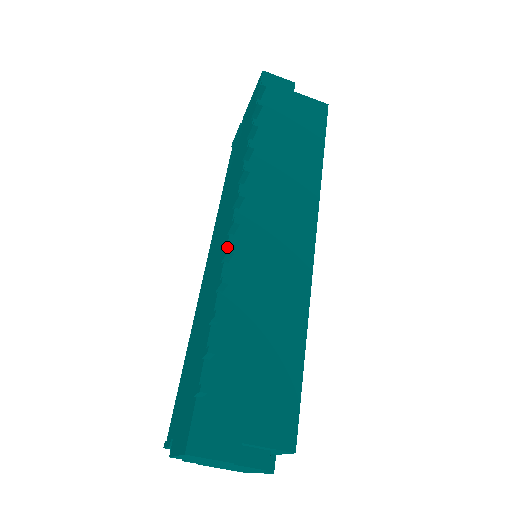
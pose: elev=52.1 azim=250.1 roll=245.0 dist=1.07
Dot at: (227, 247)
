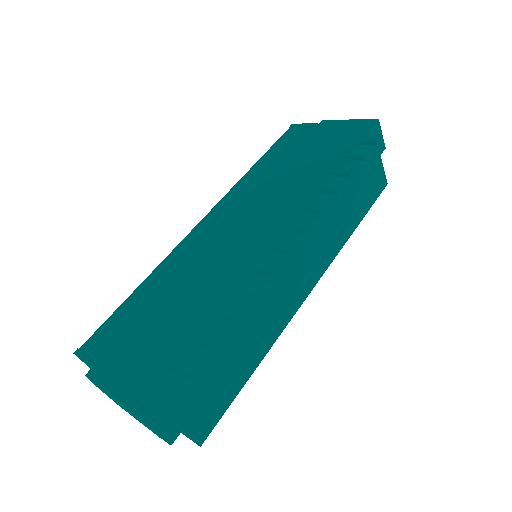
Dot at: (265, 259)
